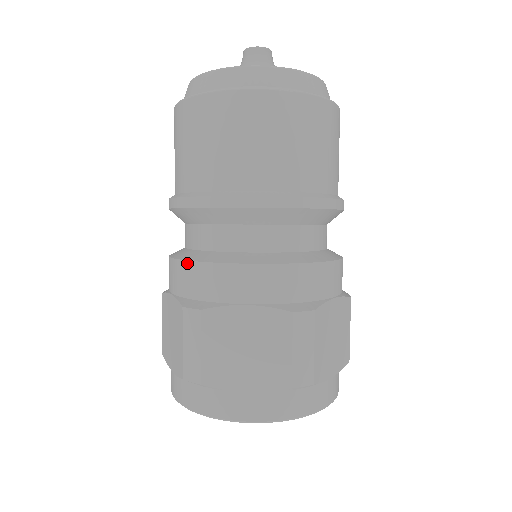
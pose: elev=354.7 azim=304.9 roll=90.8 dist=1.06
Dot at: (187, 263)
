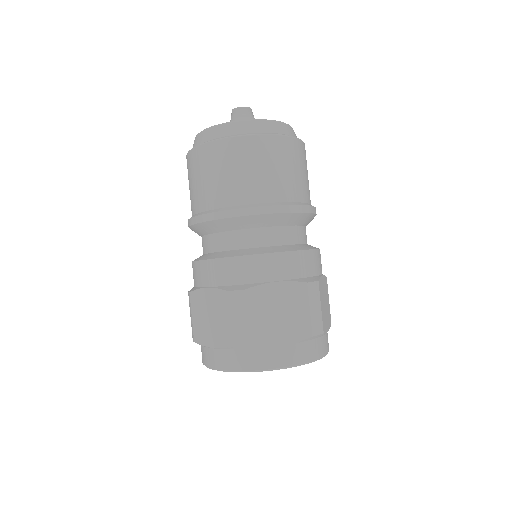
Dot at: (224, 259)
